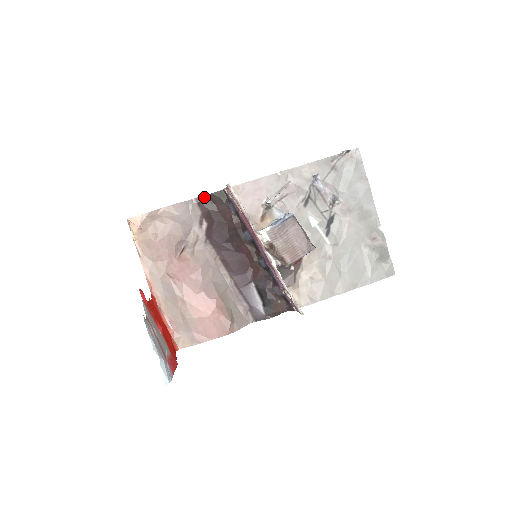
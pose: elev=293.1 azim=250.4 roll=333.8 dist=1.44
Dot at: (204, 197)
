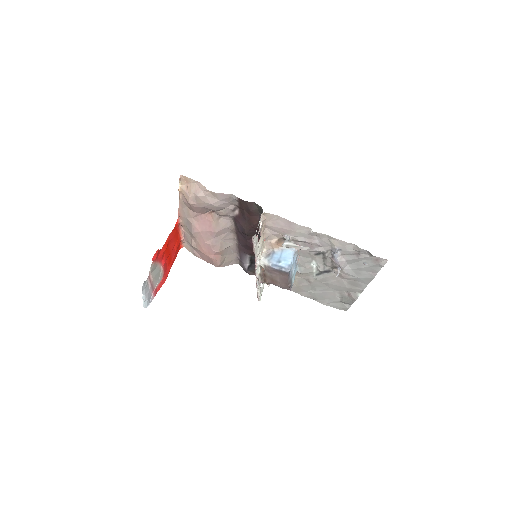
Dot at: (245, 202)
